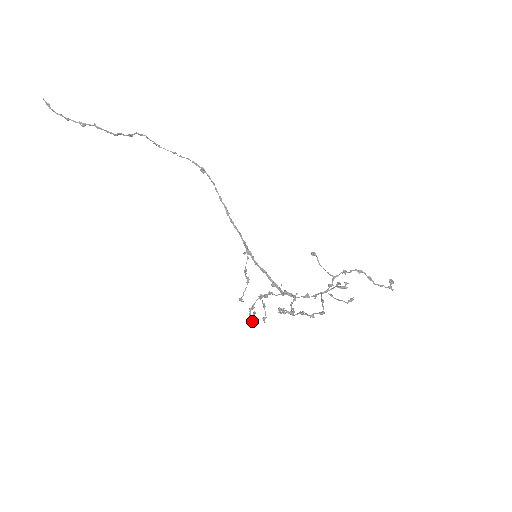
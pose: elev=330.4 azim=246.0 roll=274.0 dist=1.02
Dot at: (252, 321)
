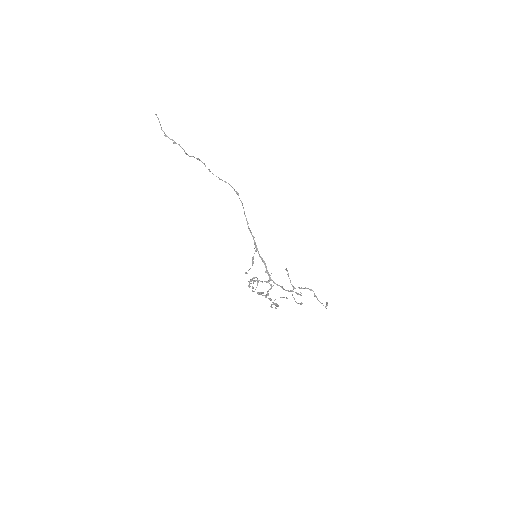
Dot at: occluded
